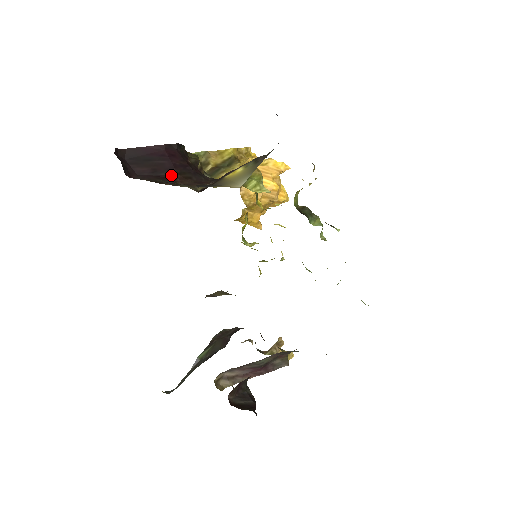
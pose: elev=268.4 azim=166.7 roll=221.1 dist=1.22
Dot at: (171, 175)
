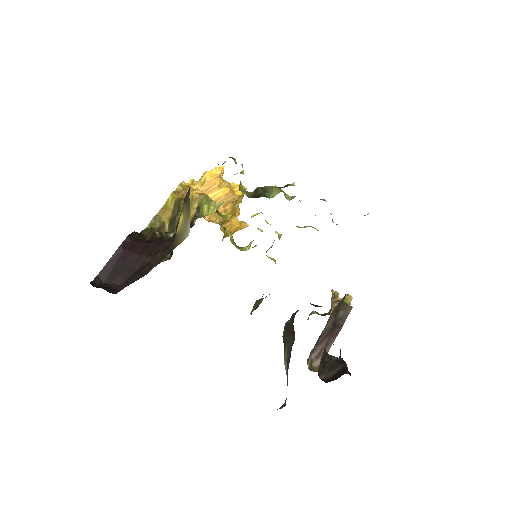
Dot at: (143, 262)
